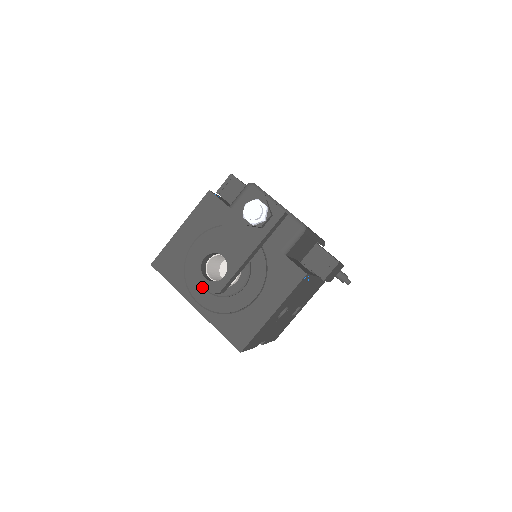
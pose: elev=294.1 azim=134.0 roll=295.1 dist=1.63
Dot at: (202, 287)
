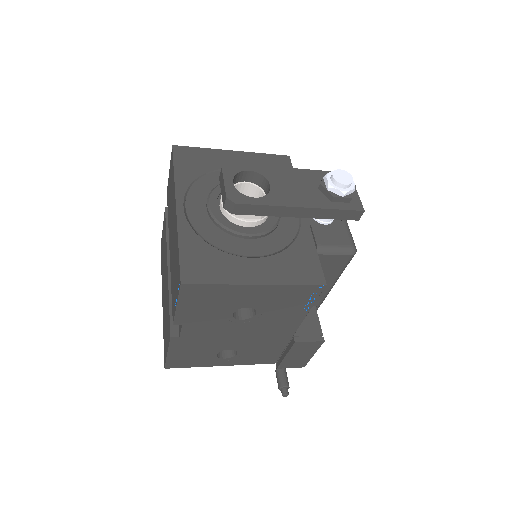
Dot at: (204, 201)
